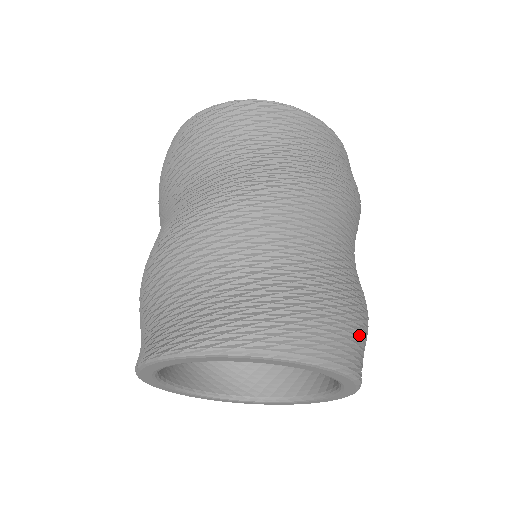
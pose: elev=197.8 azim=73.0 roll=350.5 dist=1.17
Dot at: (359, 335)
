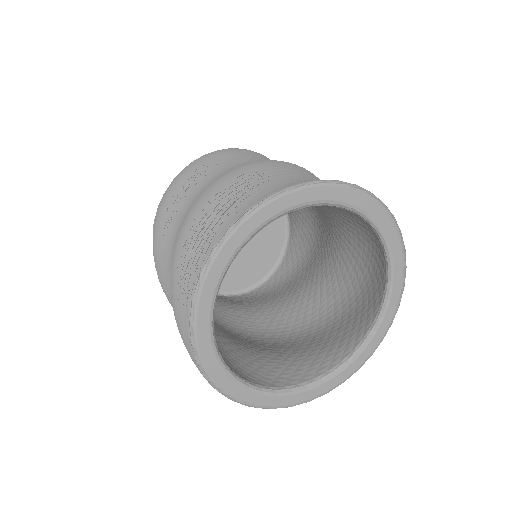
Dot at: occluded
